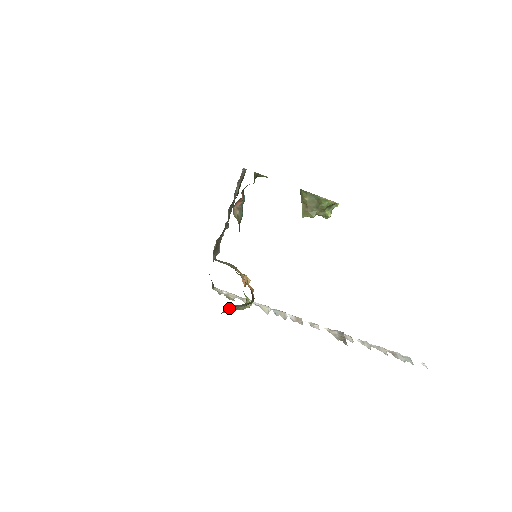
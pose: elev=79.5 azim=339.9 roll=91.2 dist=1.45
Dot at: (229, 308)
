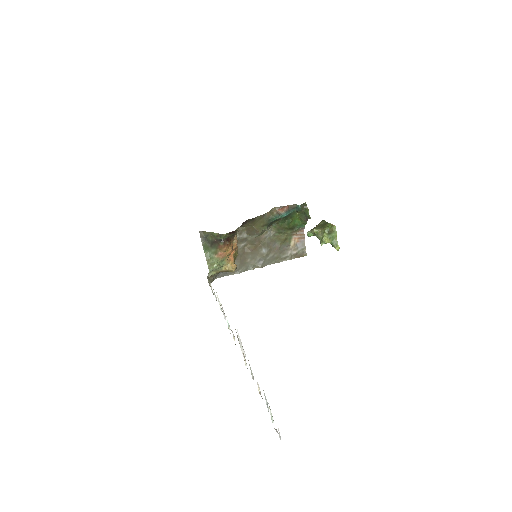
Dot at: (207, 240)
